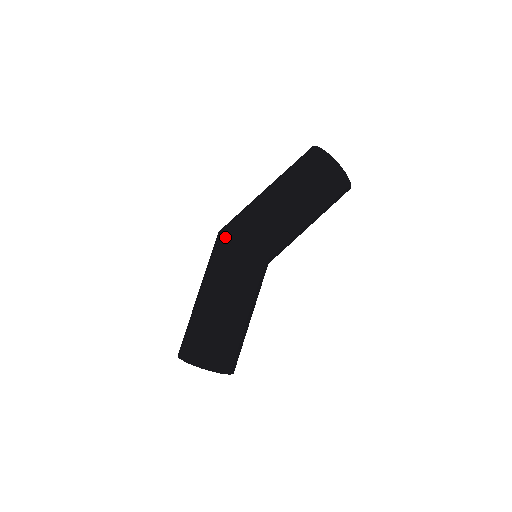
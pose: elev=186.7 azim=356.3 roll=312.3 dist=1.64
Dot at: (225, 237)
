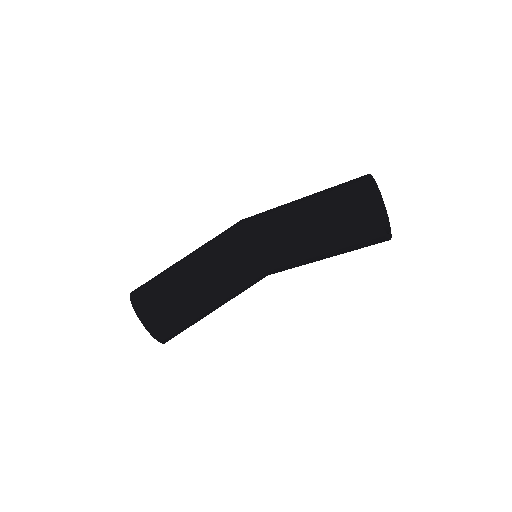
Dot at: occluded
